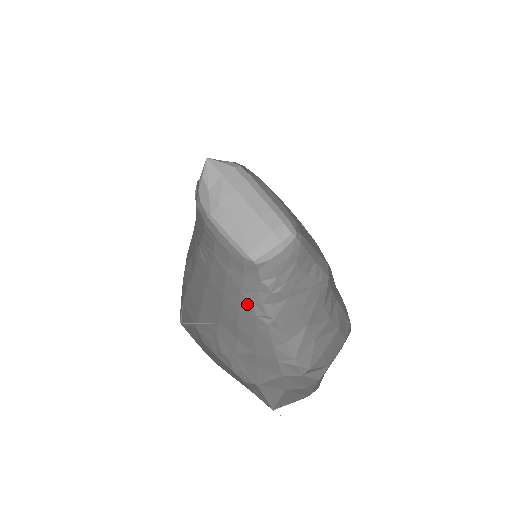
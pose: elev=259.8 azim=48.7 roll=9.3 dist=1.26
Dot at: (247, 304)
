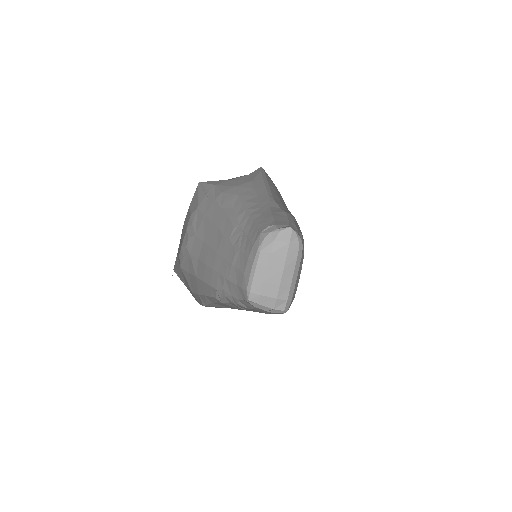
Dot at: (220, 281)
